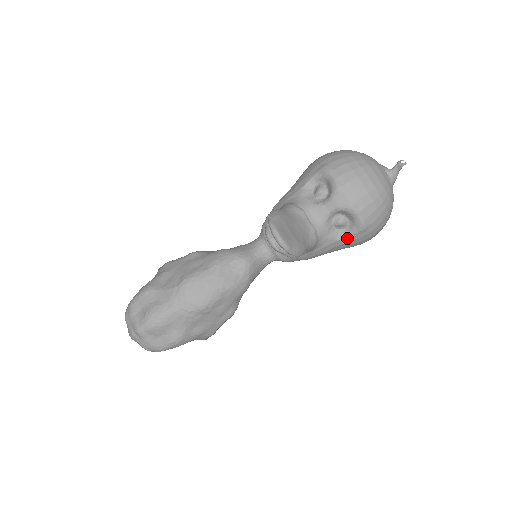
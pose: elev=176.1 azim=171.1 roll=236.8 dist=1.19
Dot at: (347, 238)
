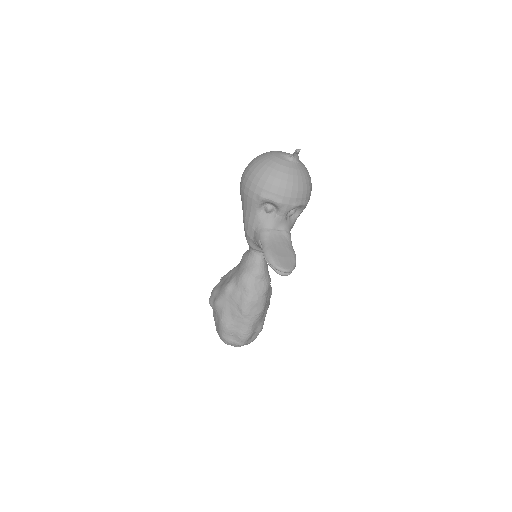
Dot at: occluded
